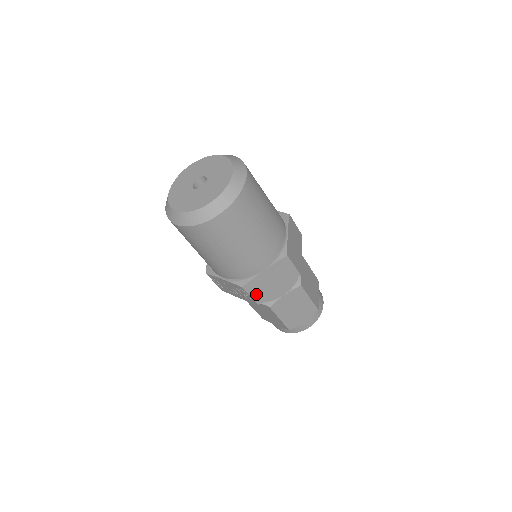
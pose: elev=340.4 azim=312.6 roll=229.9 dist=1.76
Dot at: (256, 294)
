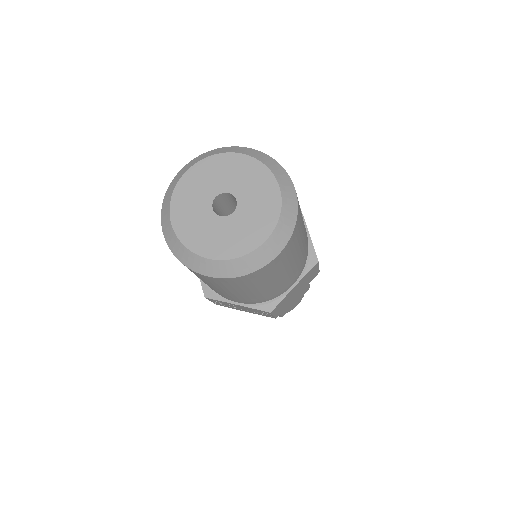
Dot at: (278, 311)
